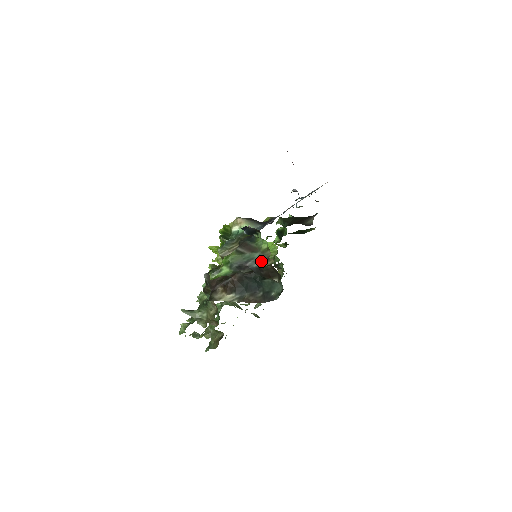
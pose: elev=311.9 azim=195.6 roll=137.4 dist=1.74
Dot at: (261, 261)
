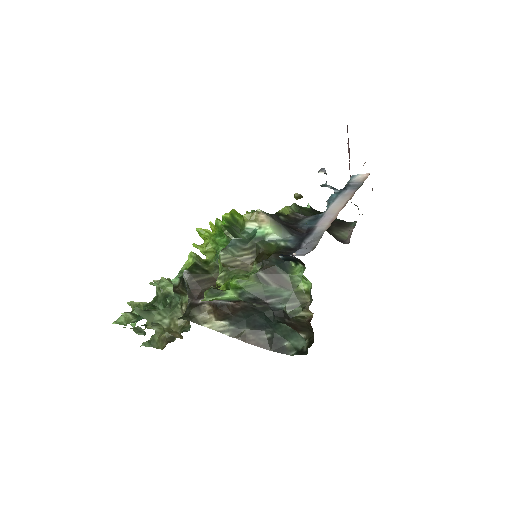
Dot at: (291, 305)
